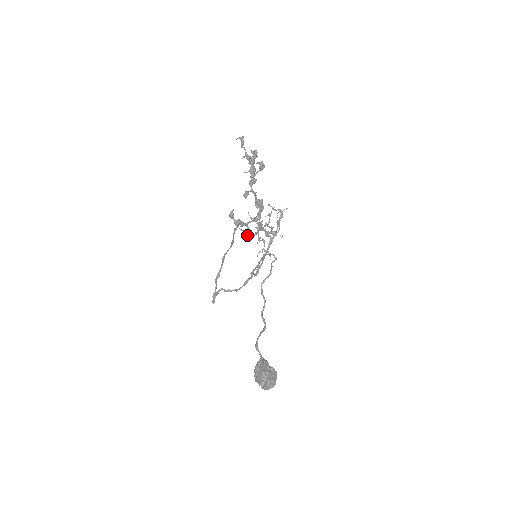
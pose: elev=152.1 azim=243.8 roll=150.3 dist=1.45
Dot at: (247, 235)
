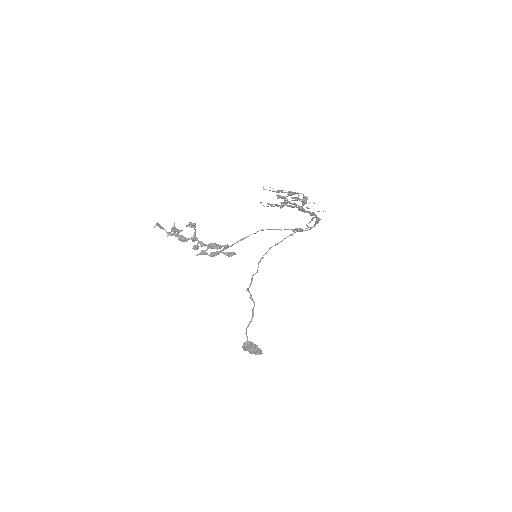
Dot at: (230, 254)
